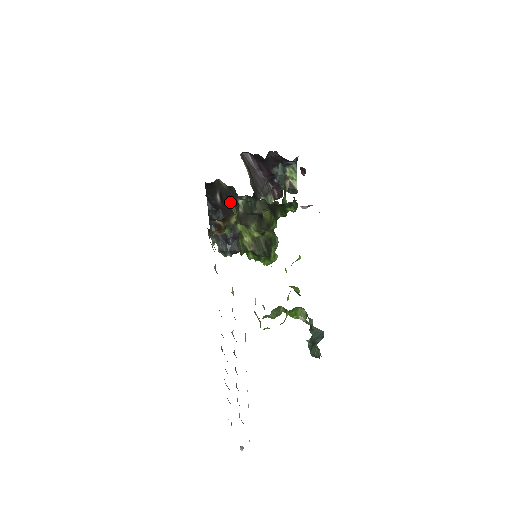
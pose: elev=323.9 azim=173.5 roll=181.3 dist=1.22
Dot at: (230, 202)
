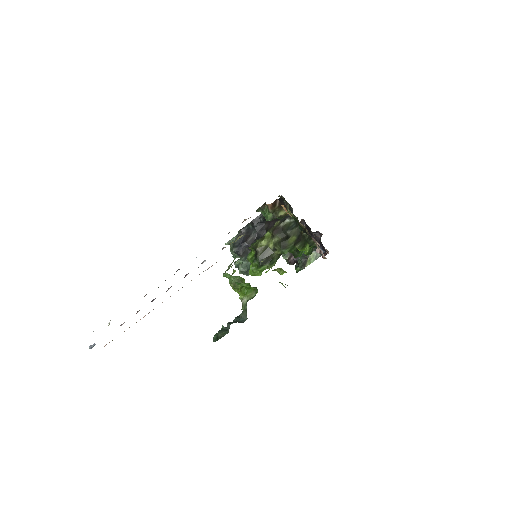
Dot at: occluded
